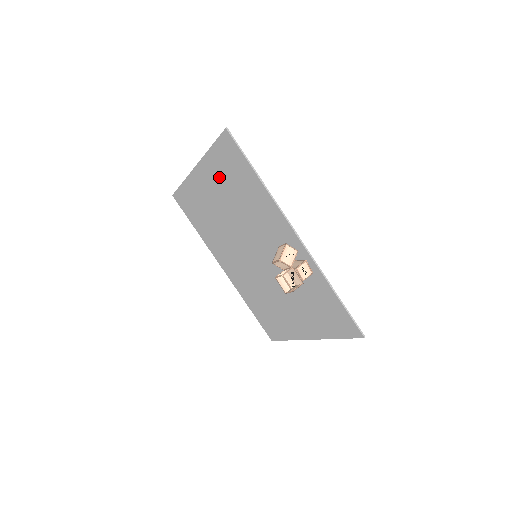
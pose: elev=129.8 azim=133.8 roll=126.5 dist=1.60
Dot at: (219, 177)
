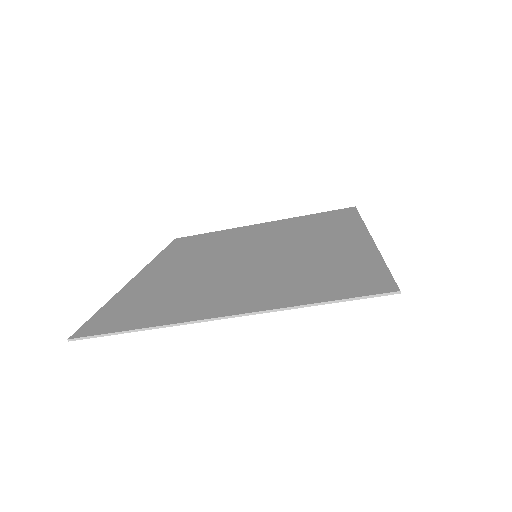
Dot at: (288, 292)
